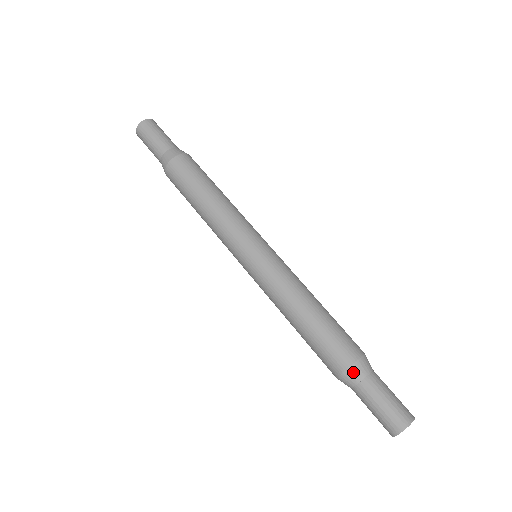
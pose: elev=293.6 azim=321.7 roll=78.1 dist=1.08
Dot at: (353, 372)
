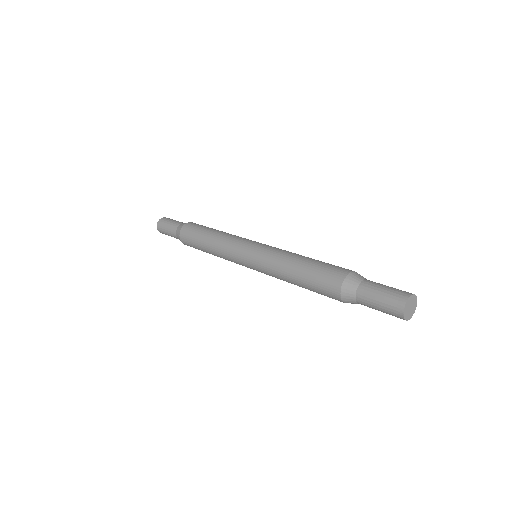
Dot at: occluded
